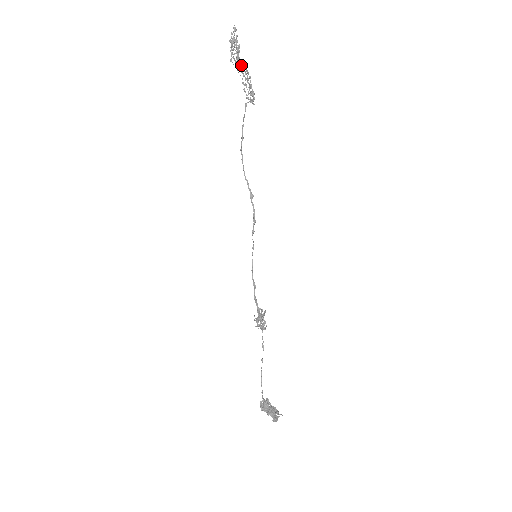
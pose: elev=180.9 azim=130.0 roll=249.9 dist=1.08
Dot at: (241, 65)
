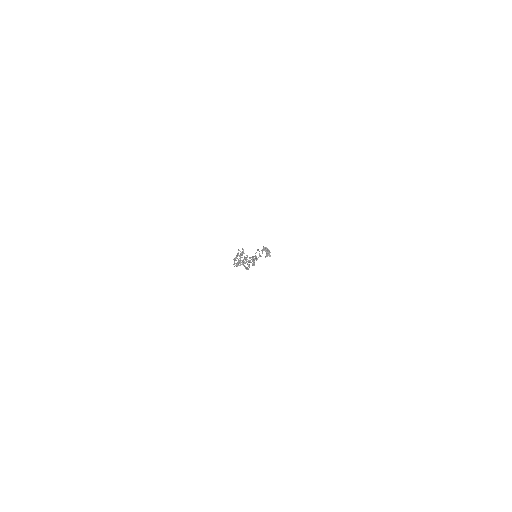
Dot at: (242, 262)
